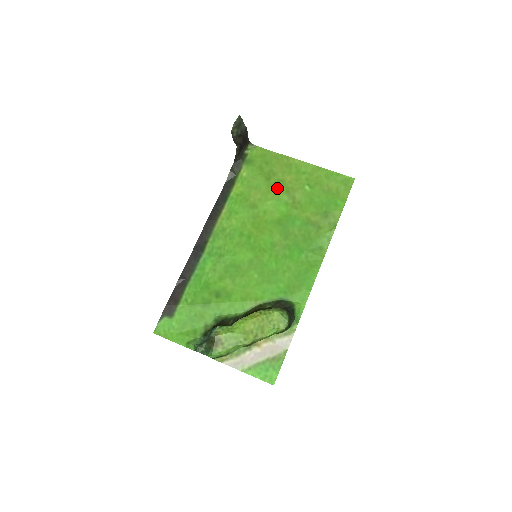
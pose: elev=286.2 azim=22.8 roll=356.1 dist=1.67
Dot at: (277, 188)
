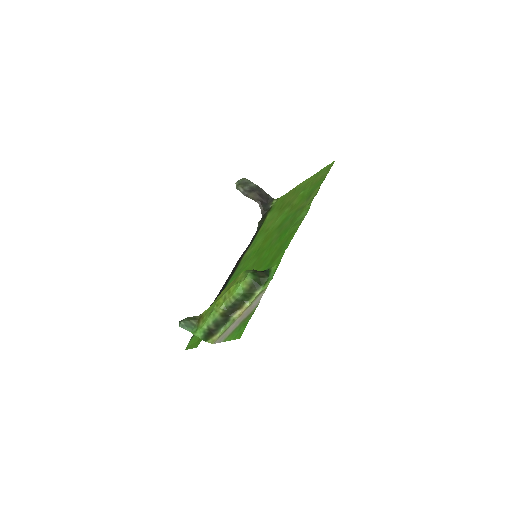
Dot at: (284, 209)
